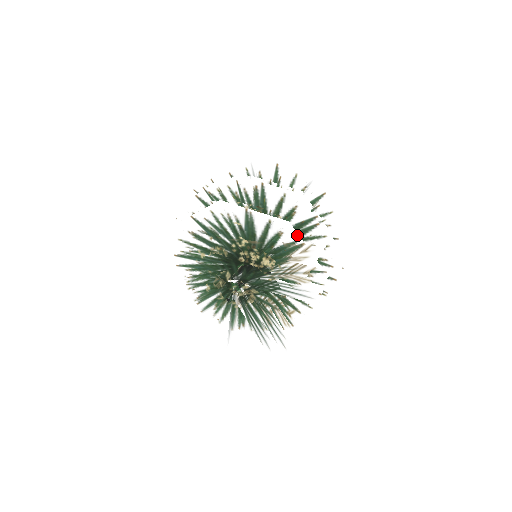
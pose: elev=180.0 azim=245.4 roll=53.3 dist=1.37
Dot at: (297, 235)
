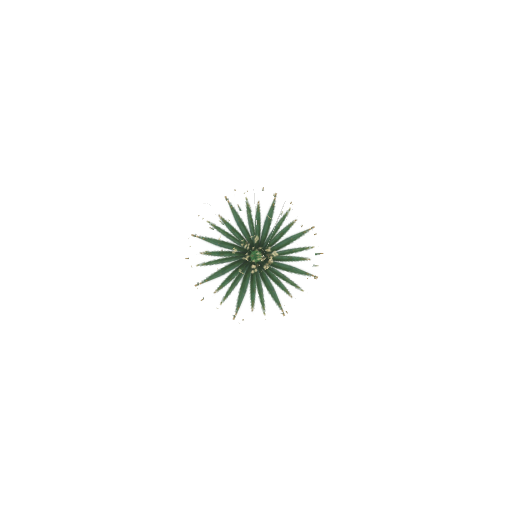
Dot at: (307, 221)
